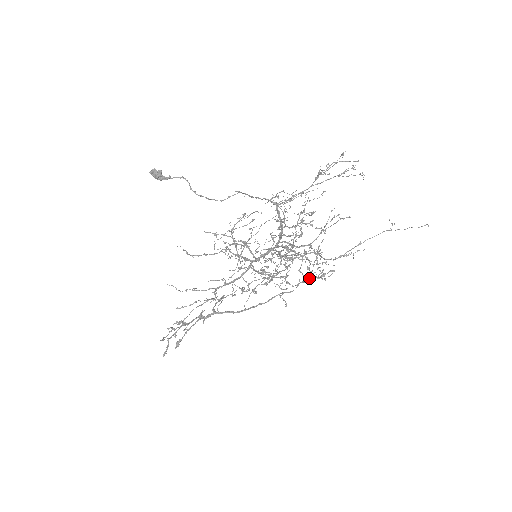
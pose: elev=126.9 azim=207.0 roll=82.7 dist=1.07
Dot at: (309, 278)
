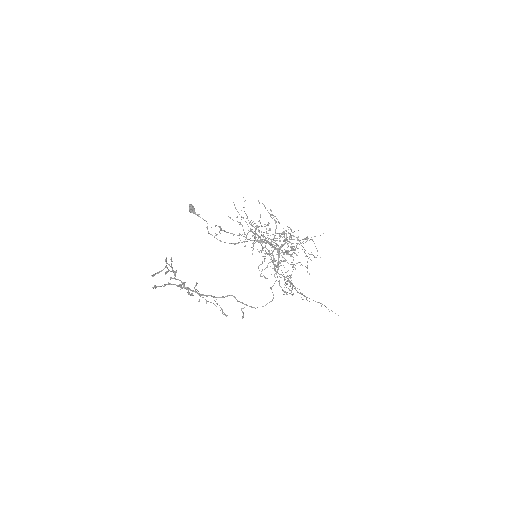
Dot at: (273, 298)
